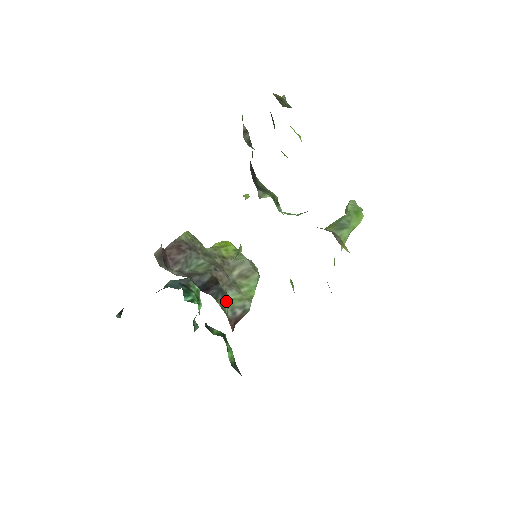
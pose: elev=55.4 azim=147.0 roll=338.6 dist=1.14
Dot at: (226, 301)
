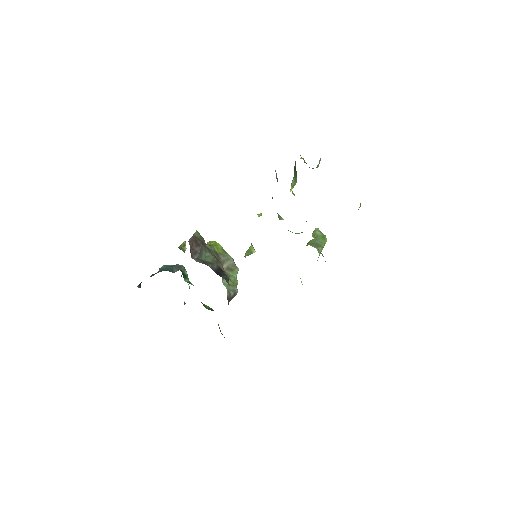
Dot at: occluded
